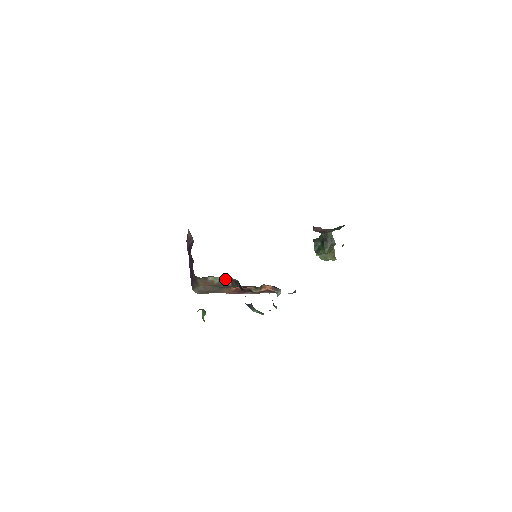
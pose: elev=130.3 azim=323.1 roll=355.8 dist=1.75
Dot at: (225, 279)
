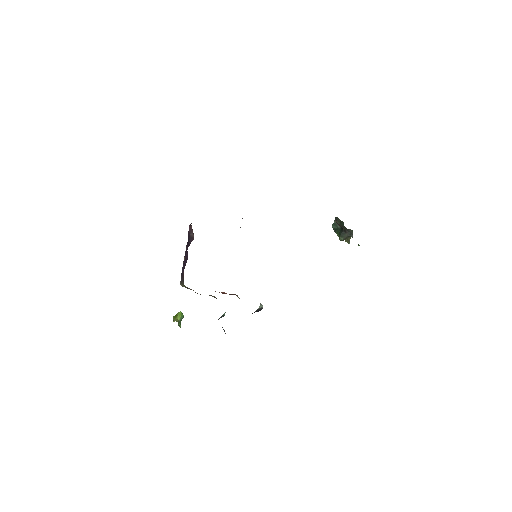
Dot at: (210, 295)
